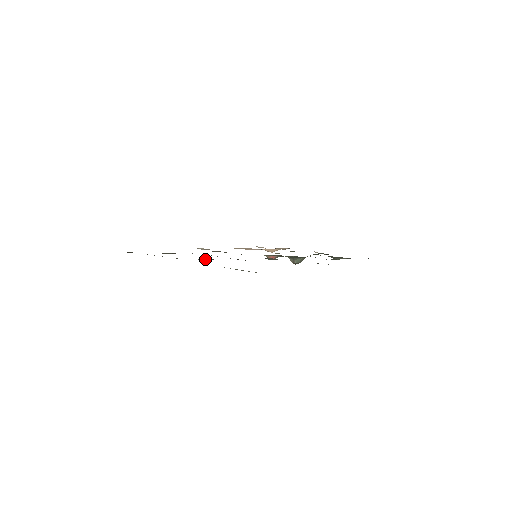
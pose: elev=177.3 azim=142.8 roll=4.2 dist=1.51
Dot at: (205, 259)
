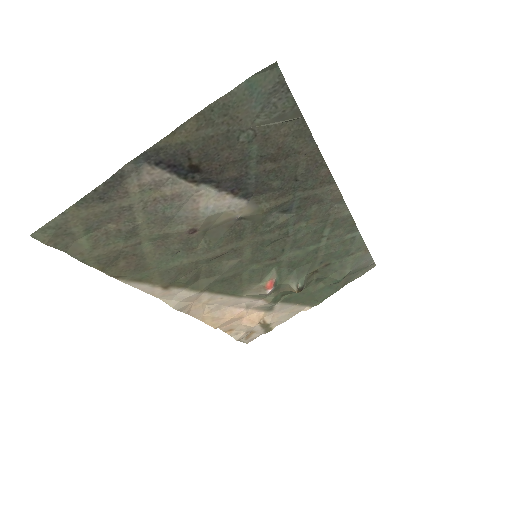
Dot at: (204, 208)
